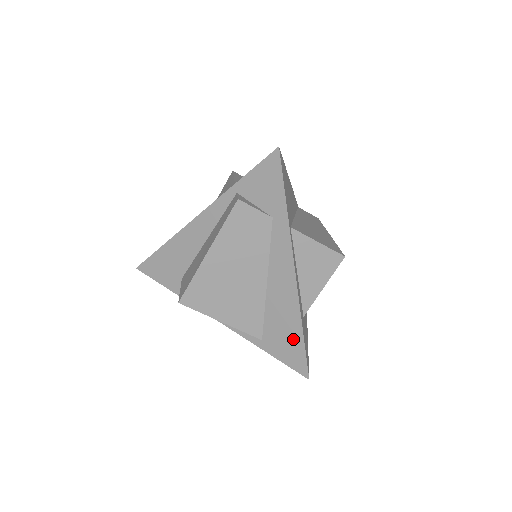
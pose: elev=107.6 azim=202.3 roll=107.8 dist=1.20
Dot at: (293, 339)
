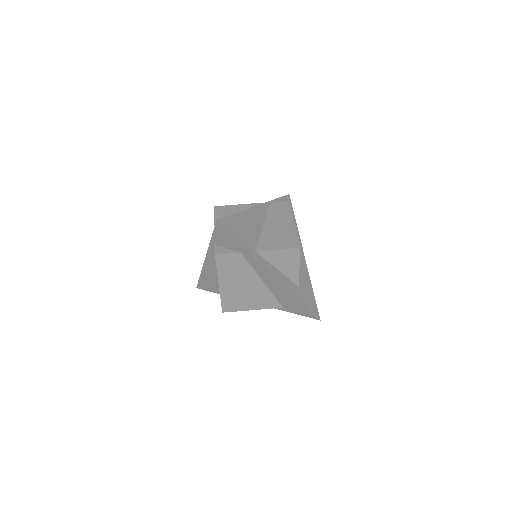
Dot at: (297, 304)
